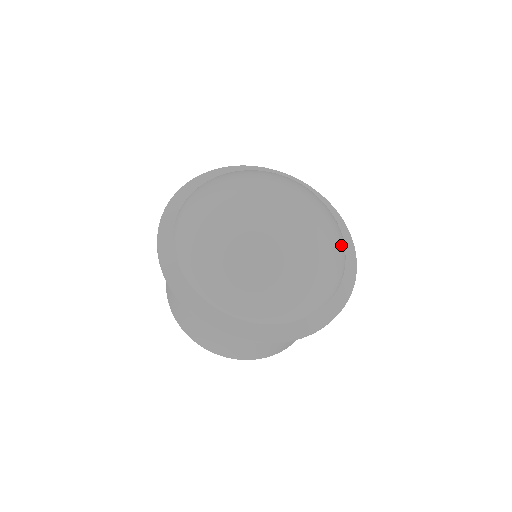
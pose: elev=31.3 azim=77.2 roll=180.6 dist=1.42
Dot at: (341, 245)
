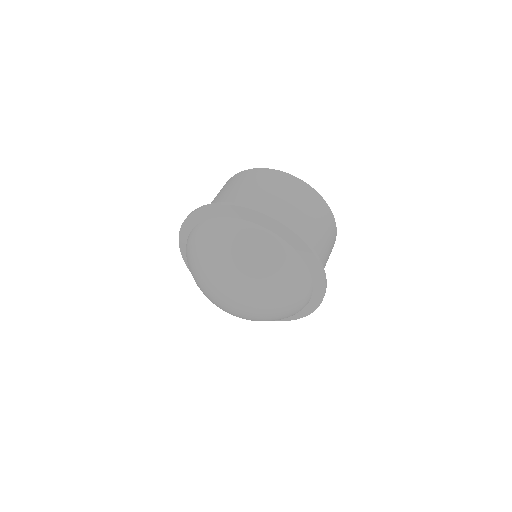
Dot at: (292, 276)
